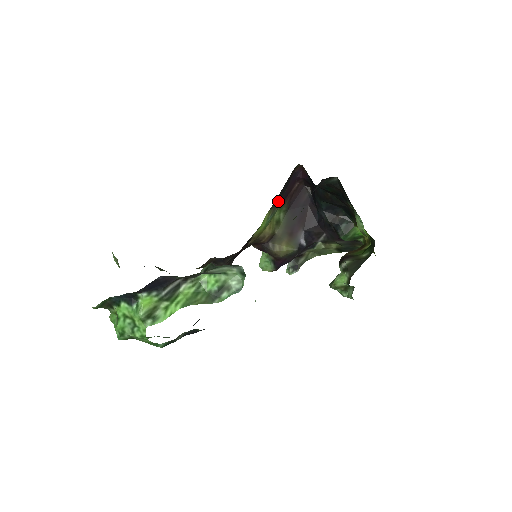
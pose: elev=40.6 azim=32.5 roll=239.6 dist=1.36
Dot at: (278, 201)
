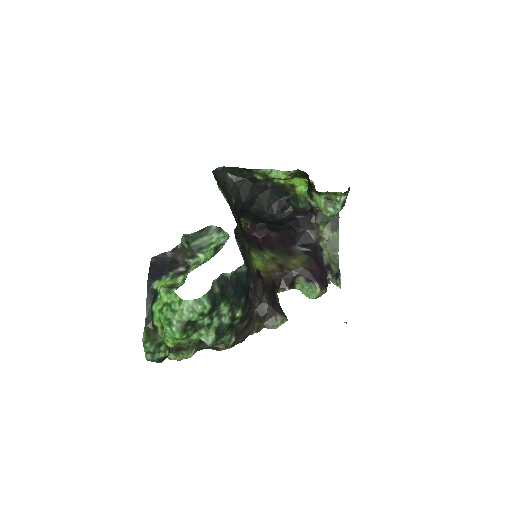
Dot at: (253, 247)
